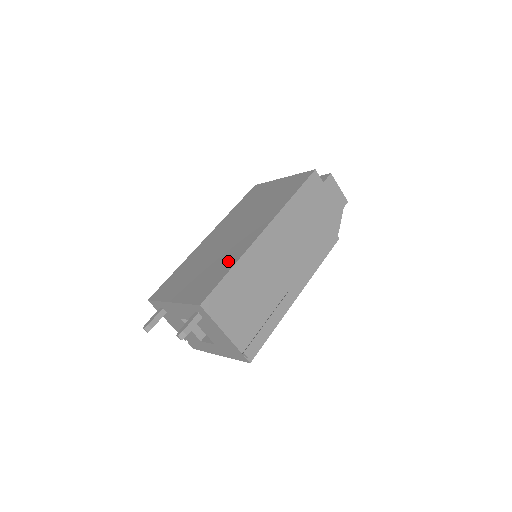
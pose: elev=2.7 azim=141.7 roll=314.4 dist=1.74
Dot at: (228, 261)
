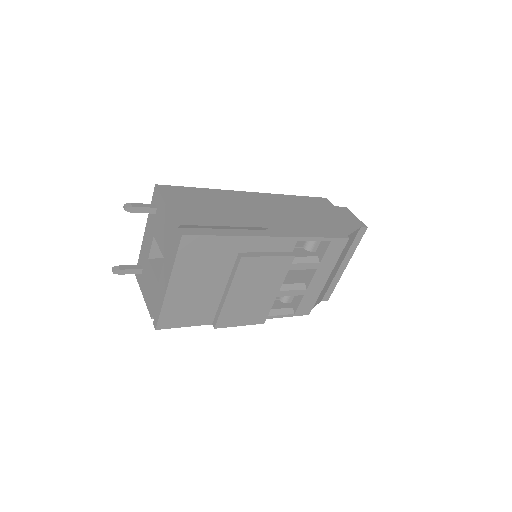
Dot at: occluded
